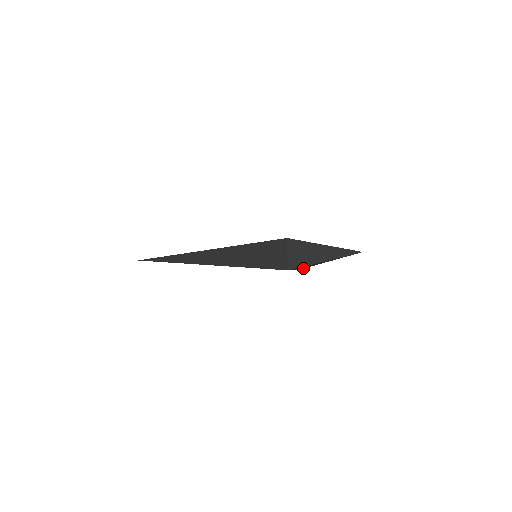
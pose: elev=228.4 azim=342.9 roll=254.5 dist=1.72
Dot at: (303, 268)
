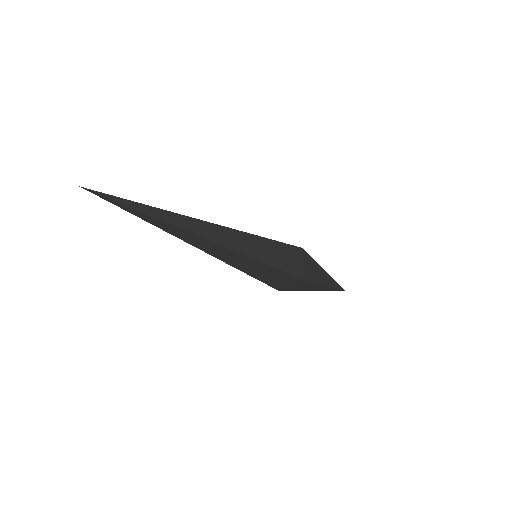
Dot at: (288, 290)
